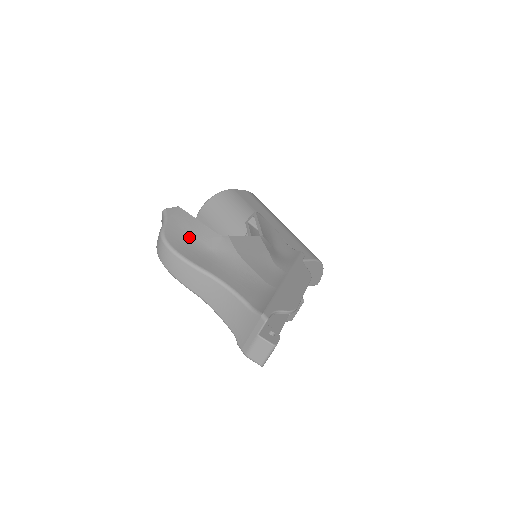
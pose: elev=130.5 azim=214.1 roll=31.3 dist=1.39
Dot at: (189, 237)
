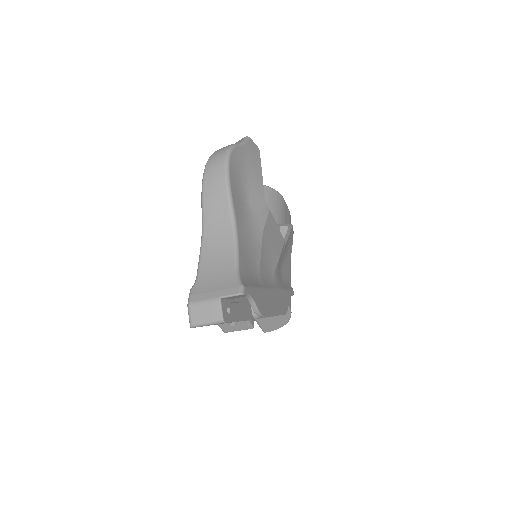
Dot at: (245, 174)
